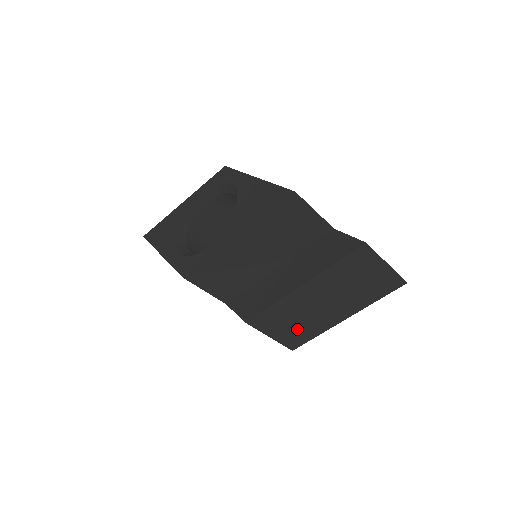
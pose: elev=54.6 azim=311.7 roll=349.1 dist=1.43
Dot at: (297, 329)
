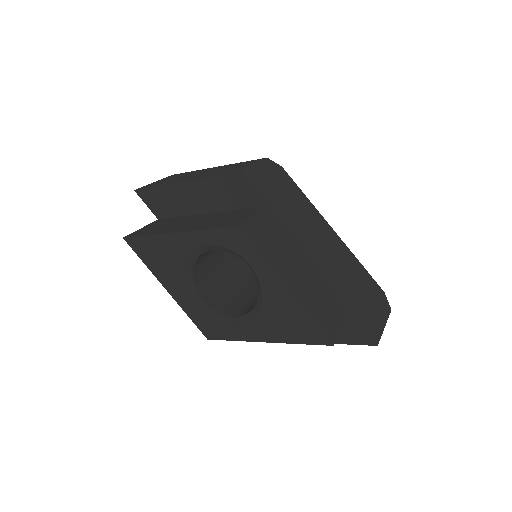
Dot at: occluded
